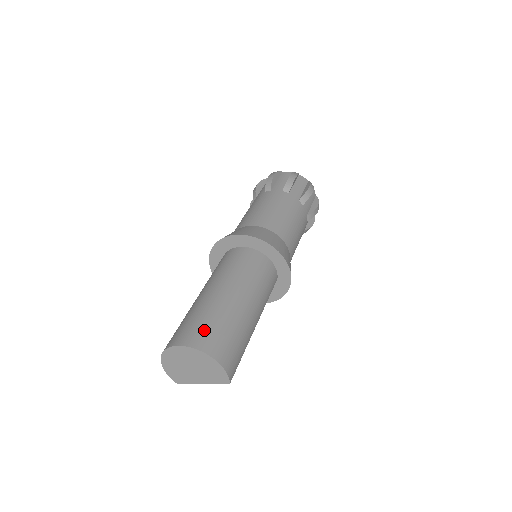
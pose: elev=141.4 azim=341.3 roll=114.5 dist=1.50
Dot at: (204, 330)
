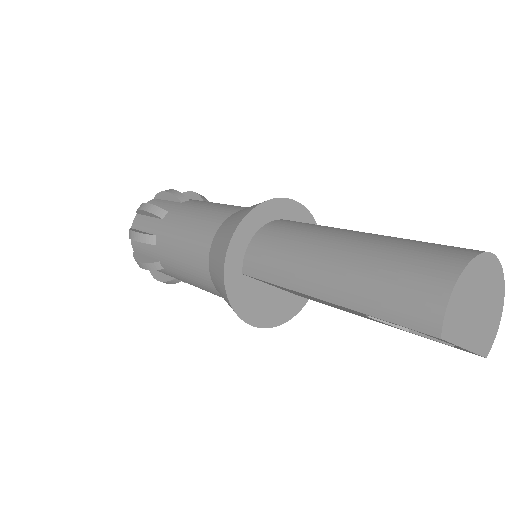
Dot at: occluded
